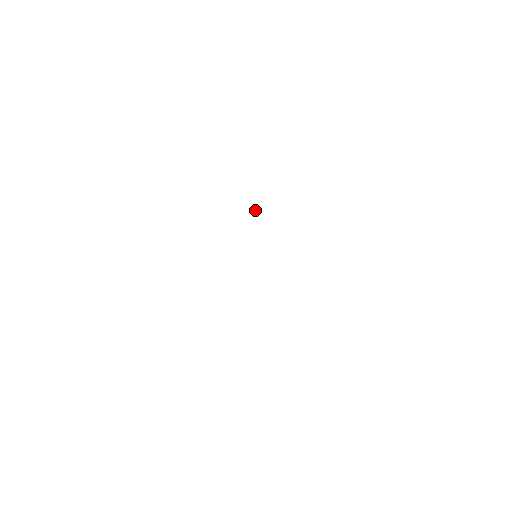
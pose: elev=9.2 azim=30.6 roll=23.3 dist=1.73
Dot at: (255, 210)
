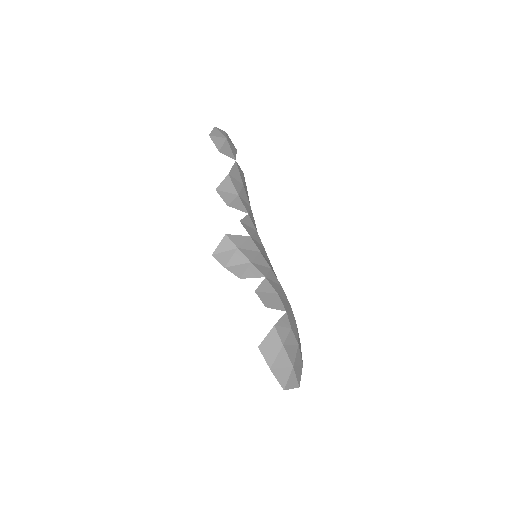
Dot at: (234, 244)
